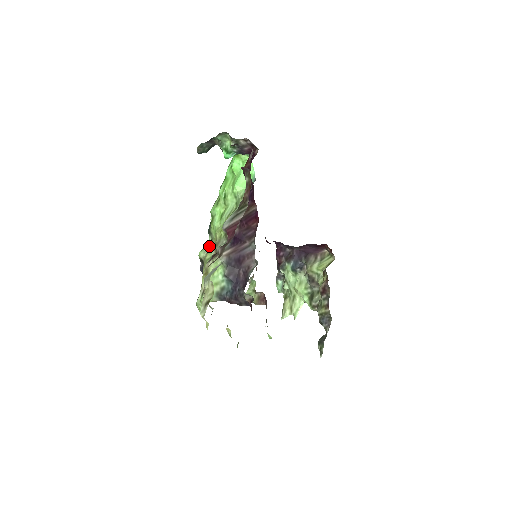
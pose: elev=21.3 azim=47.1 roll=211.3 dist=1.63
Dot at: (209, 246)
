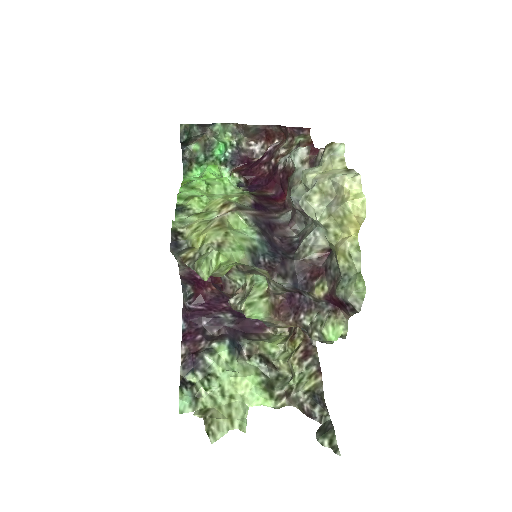
Dot at: occluded
